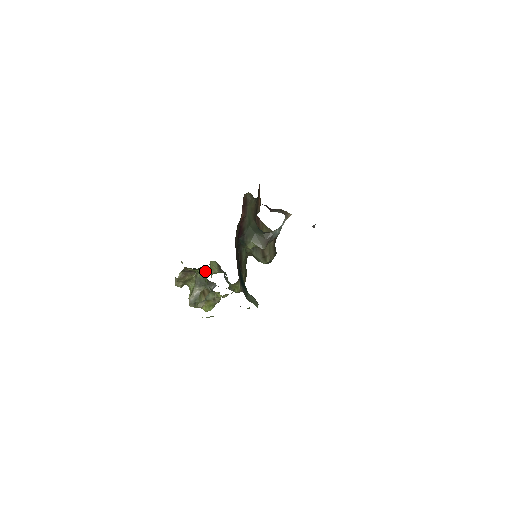
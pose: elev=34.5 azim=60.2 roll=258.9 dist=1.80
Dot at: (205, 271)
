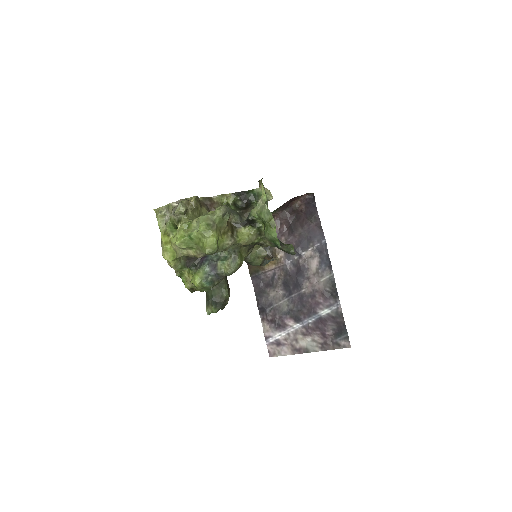
Dot at: (241, 208)
